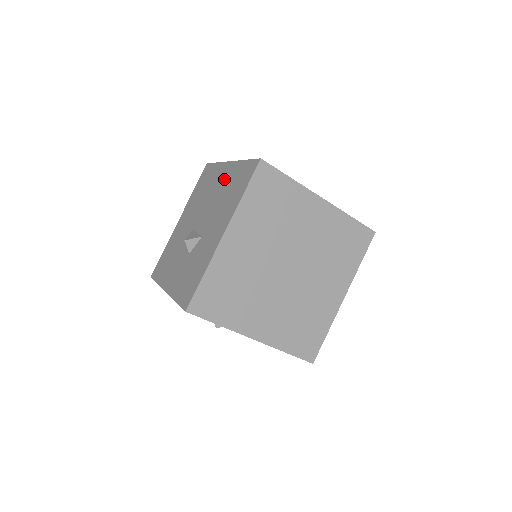
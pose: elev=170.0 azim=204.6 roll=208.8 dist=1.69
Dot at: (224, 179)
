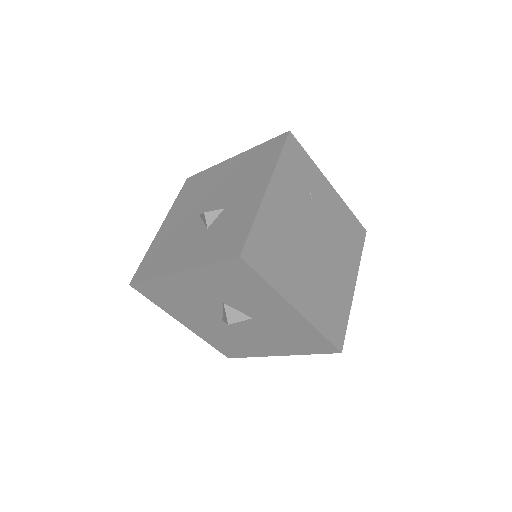
Dot at: (233, 167)
